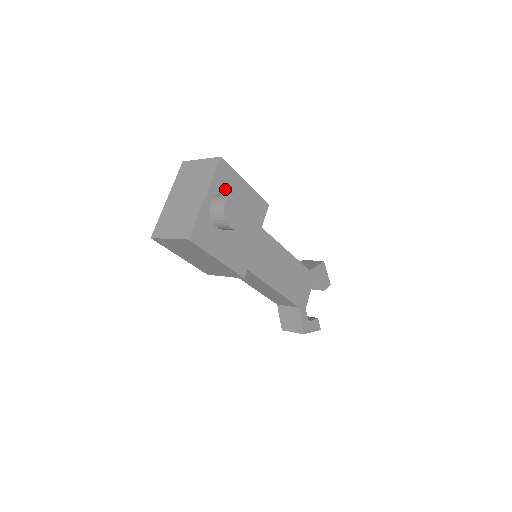
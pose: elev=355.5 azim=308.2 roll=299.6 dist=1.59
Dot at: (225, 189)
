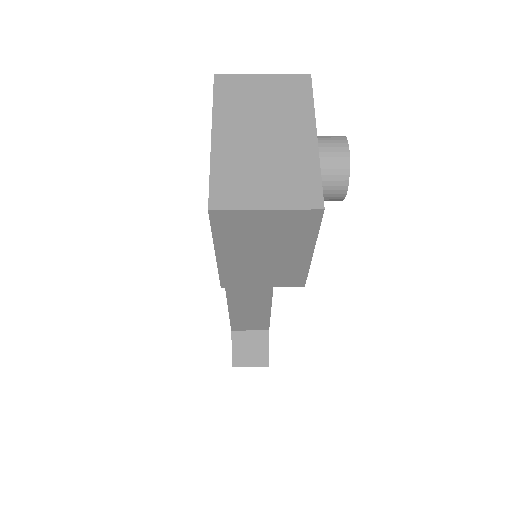
Dot at: occluded
